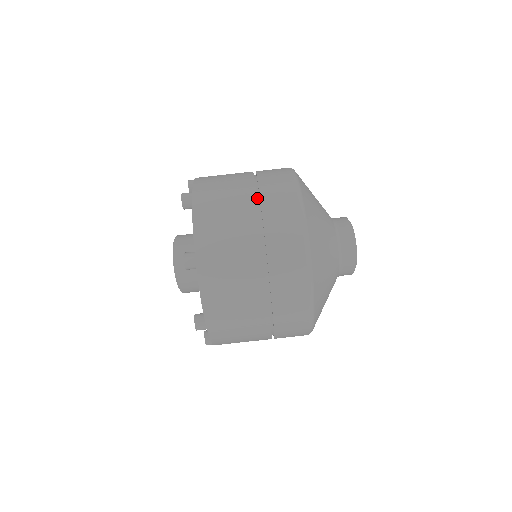
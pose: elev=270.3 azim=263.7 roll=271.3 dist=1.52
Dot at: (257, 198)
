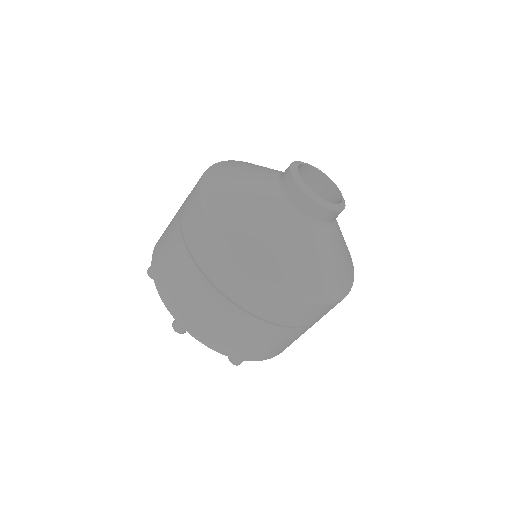
Dot at: occluded
